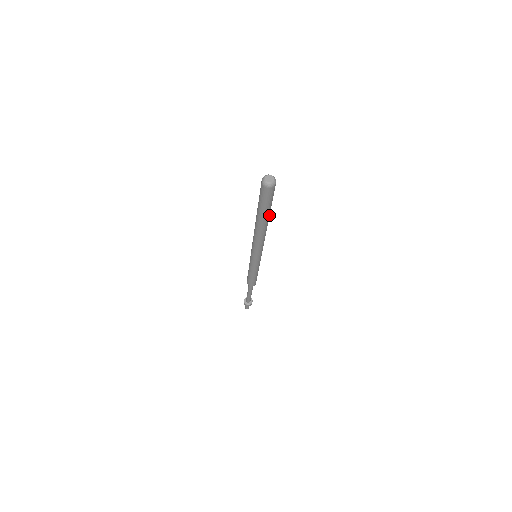
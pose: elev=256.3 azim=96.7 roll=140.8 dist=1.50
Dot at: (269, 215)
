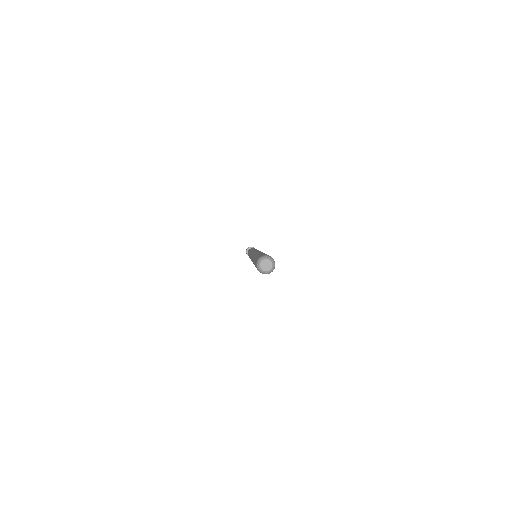
Dot at: occluded
